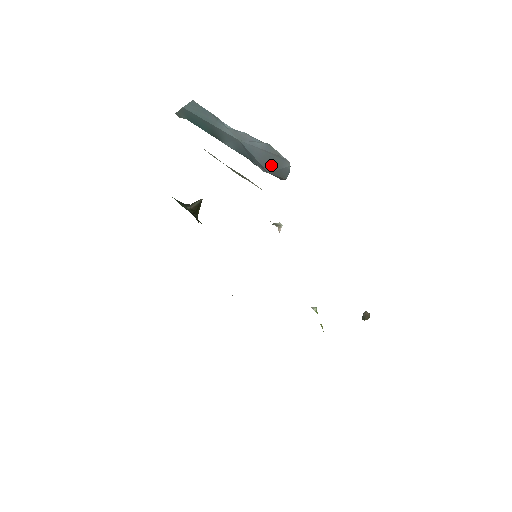
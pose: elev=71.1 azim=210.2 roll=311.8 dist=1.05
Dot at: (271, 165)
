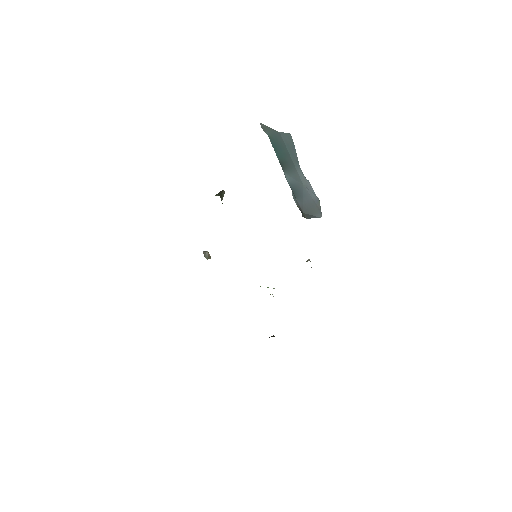
Dot at: (310, 210)
